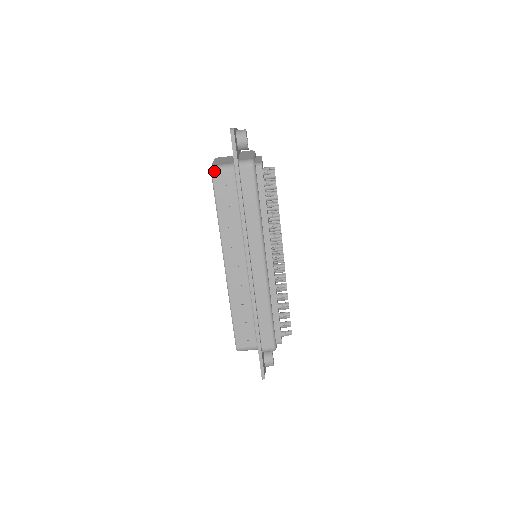
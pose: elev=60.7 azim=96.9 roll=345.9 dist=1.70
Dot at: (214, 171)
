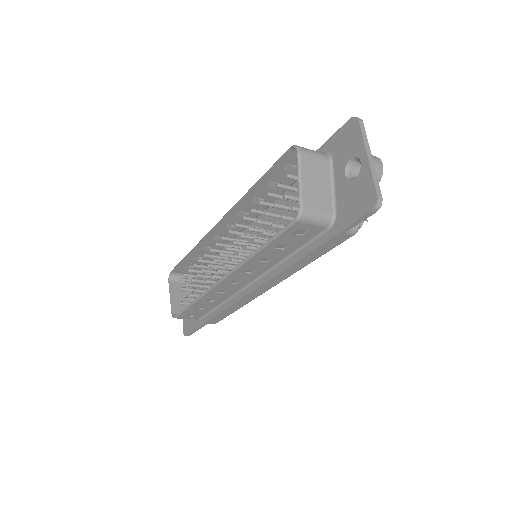
Dot at: (302, 220)
